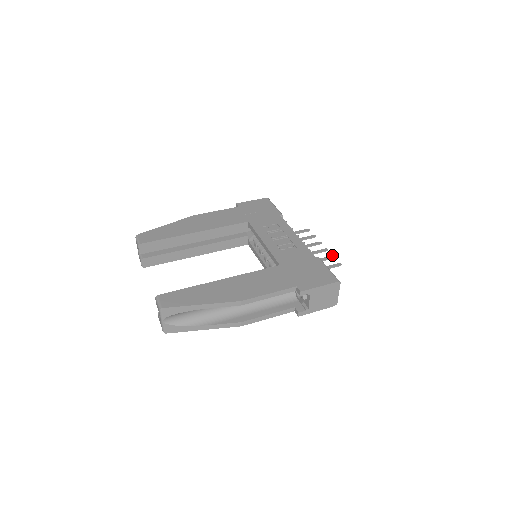
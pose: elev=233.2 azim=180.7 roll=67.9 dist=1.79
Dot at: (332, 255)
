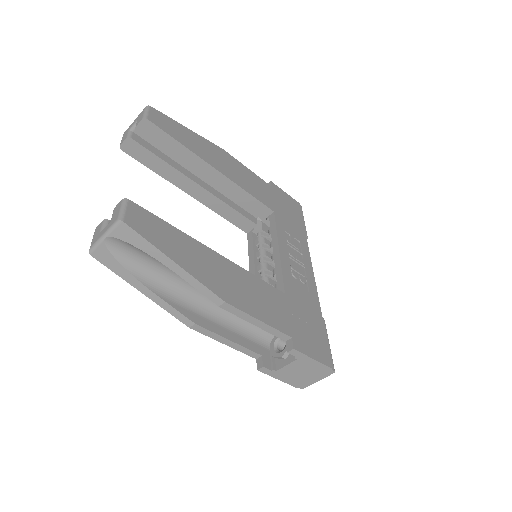
Dot at: occluded
